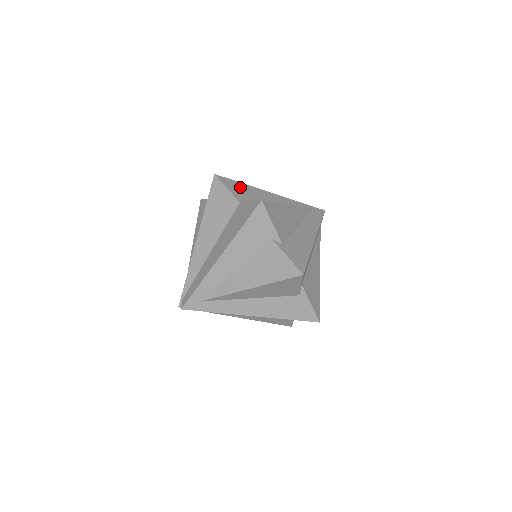
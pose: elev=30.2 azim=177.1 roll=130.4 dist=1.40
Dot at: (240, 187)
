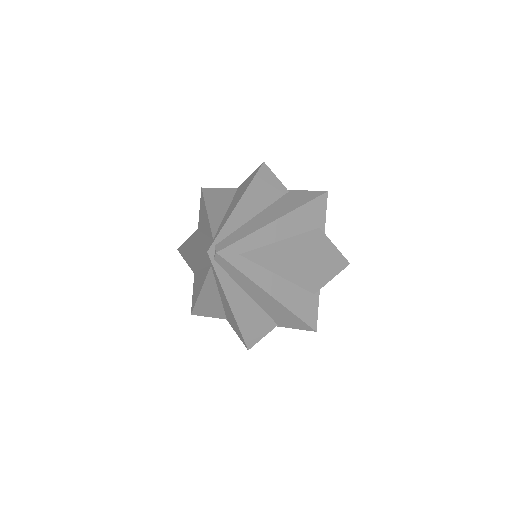
Dot at: occluded
